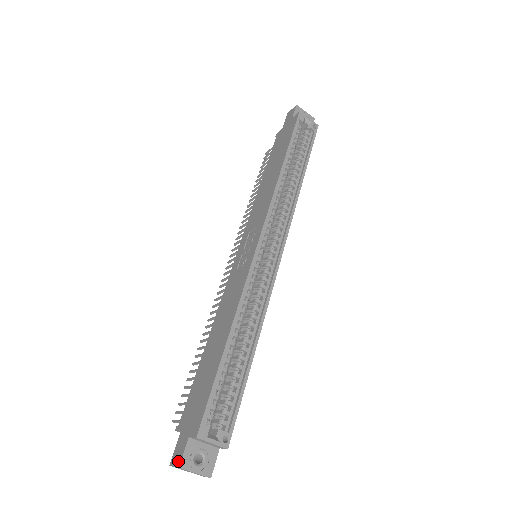
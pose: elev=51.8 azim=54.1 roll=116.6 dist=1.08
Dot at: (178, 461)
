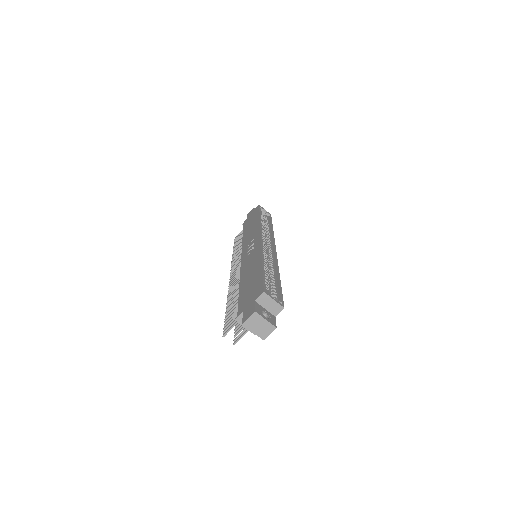
Dot at: (252, 312)
